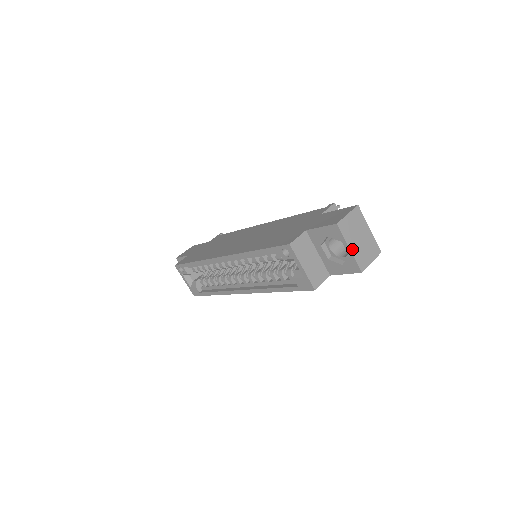
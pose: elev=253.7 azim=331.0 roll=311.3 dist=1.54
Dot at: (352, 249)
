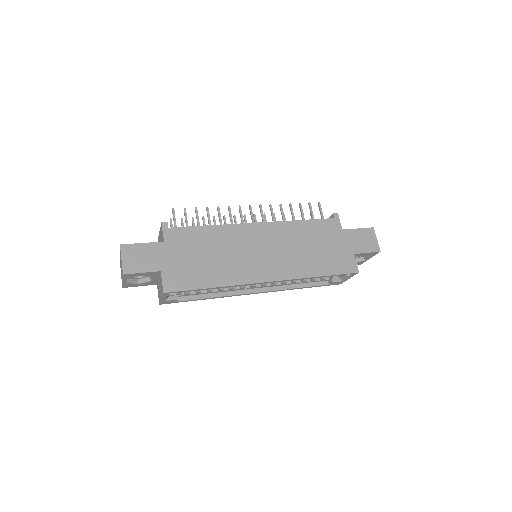
Dot at: occluded
